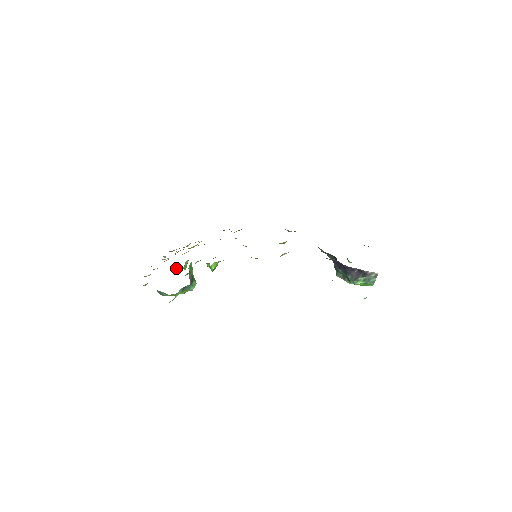
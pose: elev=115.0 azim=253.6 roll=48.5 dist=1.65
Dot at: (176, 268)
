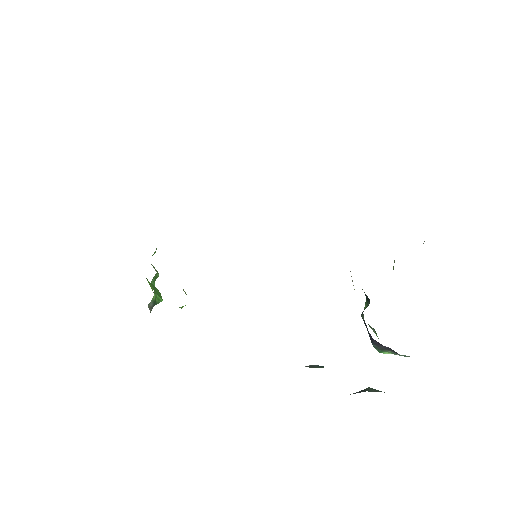
Dot at: occluded
